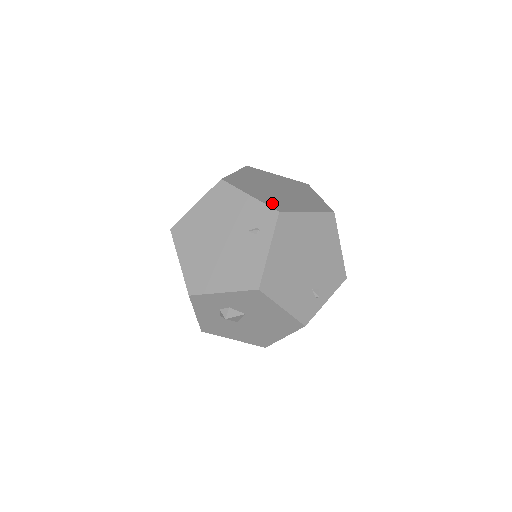
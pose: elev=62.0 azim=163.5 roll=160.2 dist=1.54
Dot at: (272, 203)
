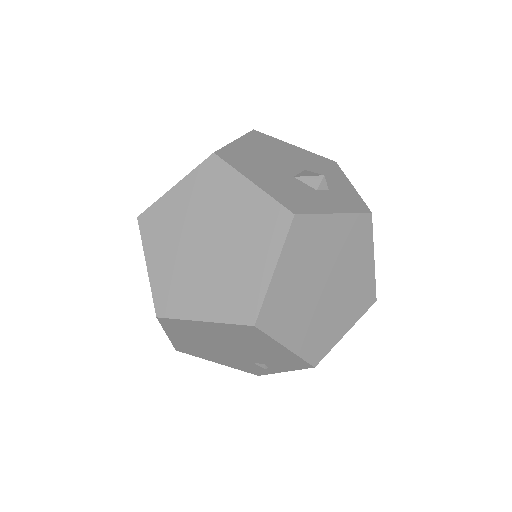
Dot at: (163, 292)
